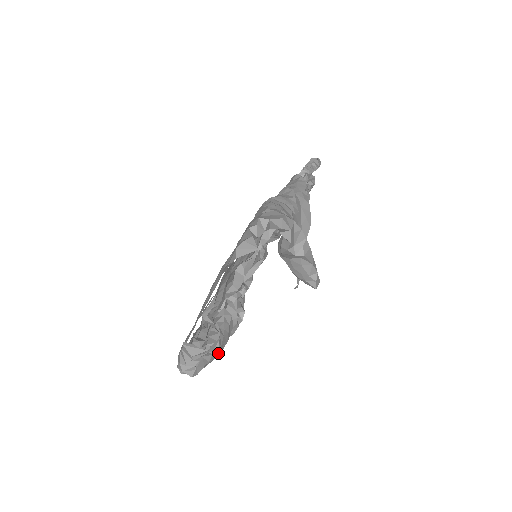
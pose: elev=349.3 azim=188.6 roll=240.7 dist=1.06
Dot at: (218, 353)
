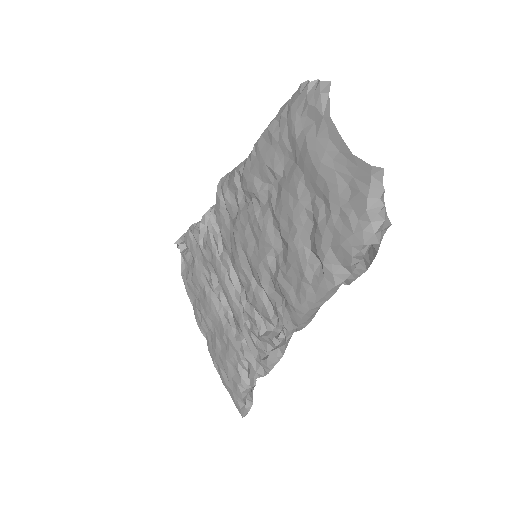
Dot at: occluded
